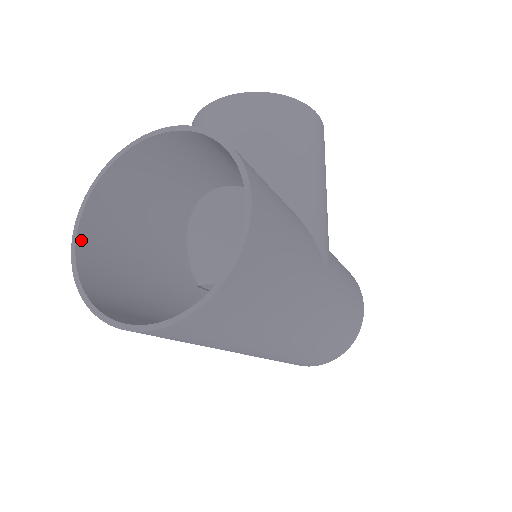
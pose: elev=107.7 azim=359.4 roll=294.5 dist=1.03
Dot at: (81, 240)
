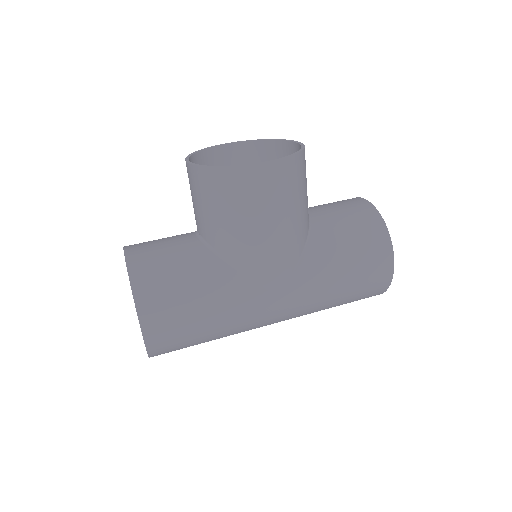
Dot at: occluded
